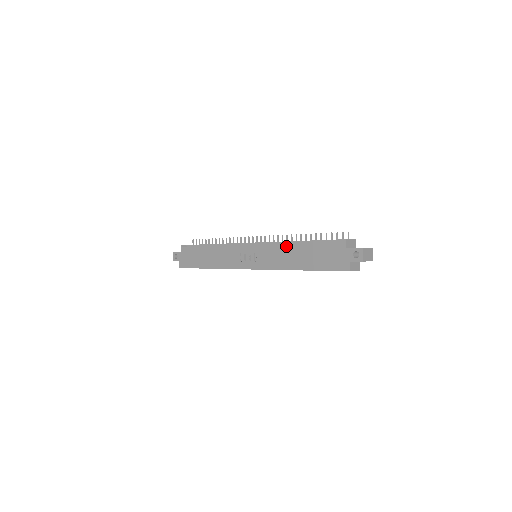
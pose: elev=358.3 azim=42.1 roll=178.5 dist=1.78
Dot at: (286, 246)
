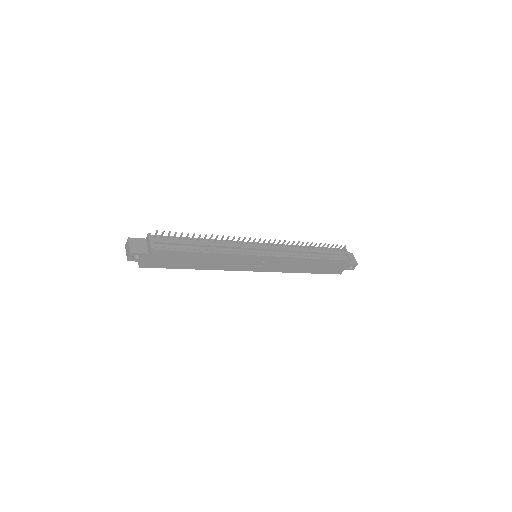
Dot at: (302, 260)
